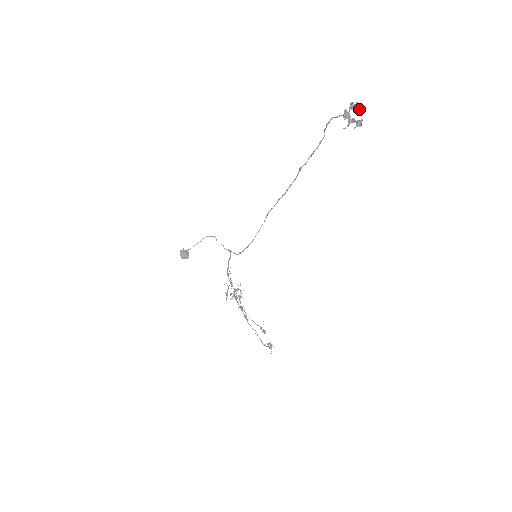
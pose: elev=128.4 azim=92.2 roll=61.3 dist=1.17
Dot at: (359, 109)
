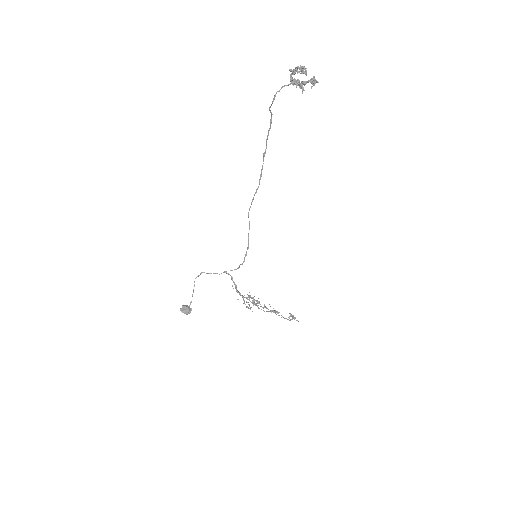
Dot at: (305, 70)
